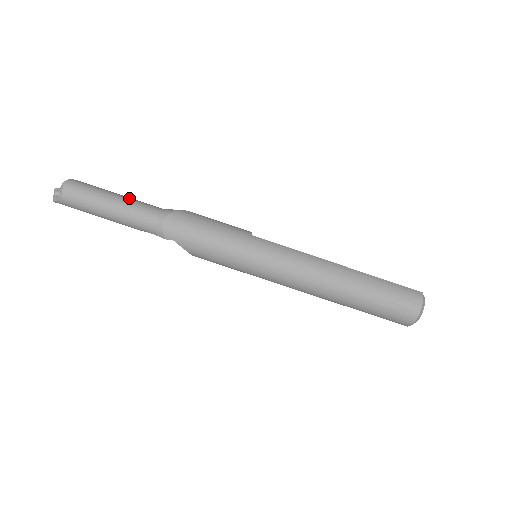
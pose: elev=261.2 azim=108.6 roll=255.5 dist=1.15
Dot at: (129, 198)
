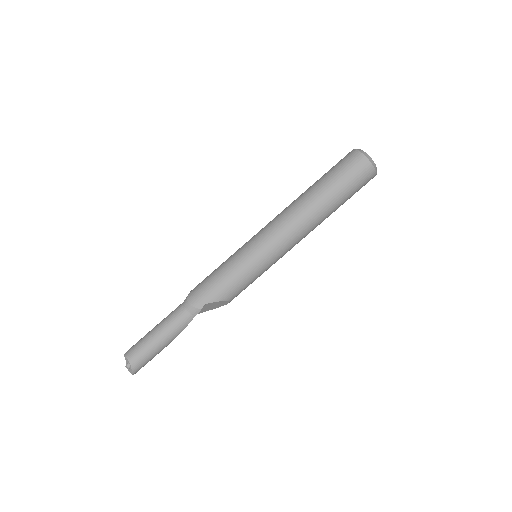
Dot at: occluded
